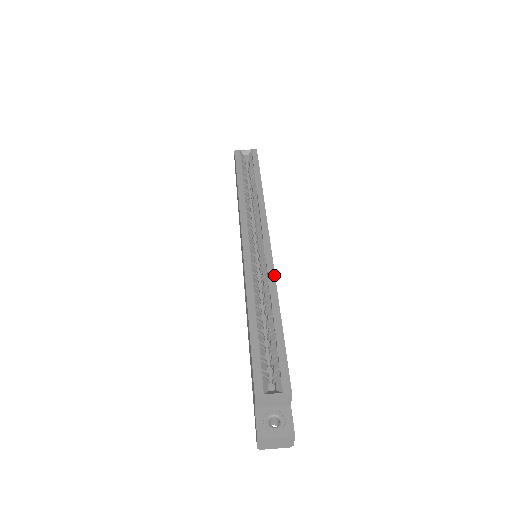
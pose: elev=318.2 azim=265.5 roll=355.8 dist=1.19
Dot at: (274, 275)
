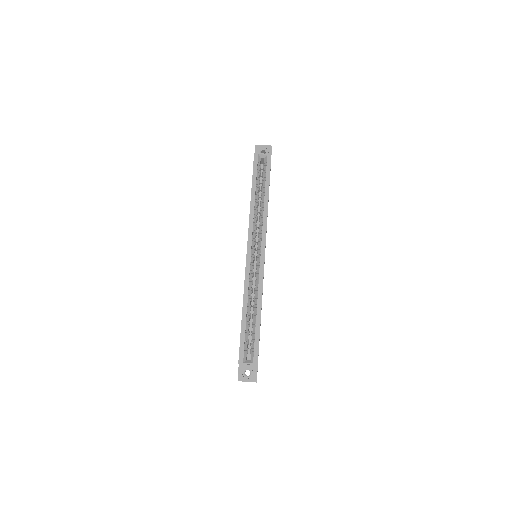
Dot at: (262, 283)
